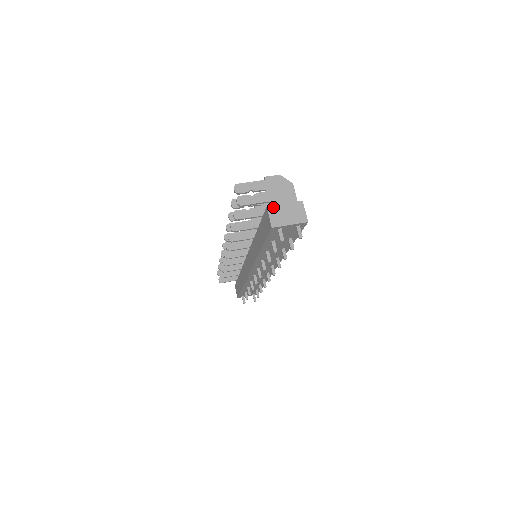
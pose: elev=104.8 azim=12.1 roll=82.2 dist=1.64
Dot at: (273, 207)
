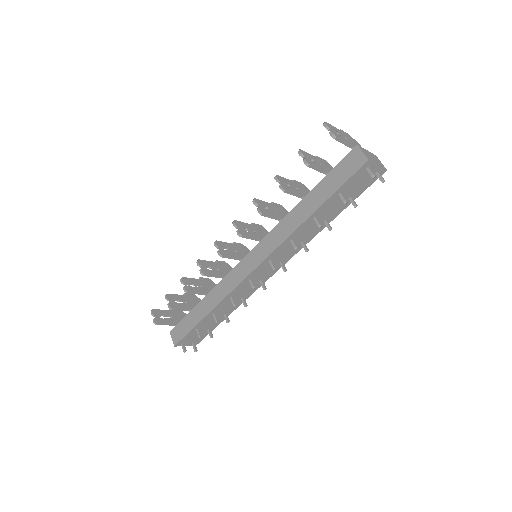
Dot at: (361, 148)
